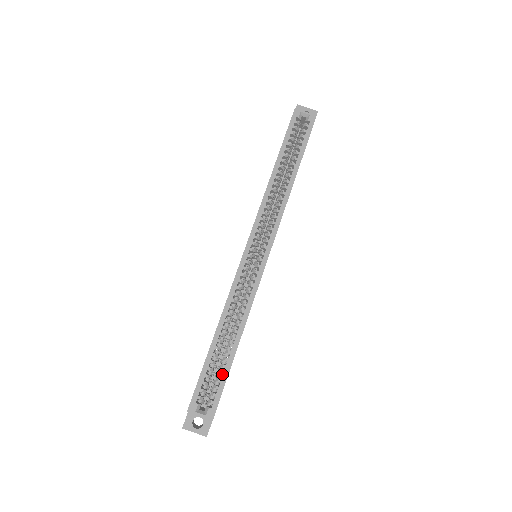
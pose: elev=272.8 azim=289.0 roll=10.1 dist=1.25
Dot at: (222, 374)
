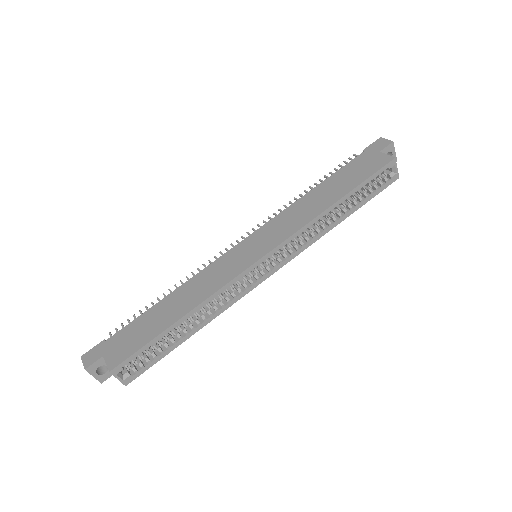
Dot at: (161, 353)
